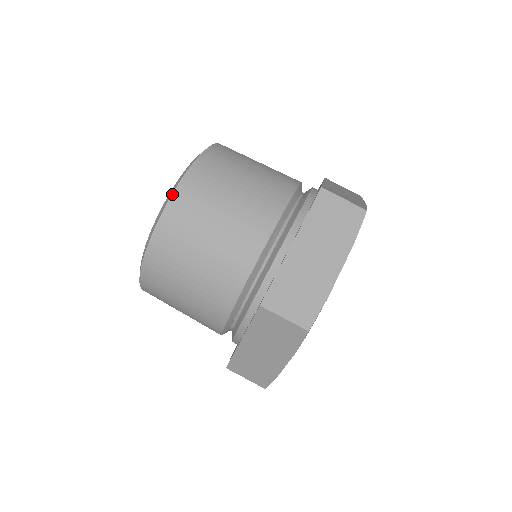
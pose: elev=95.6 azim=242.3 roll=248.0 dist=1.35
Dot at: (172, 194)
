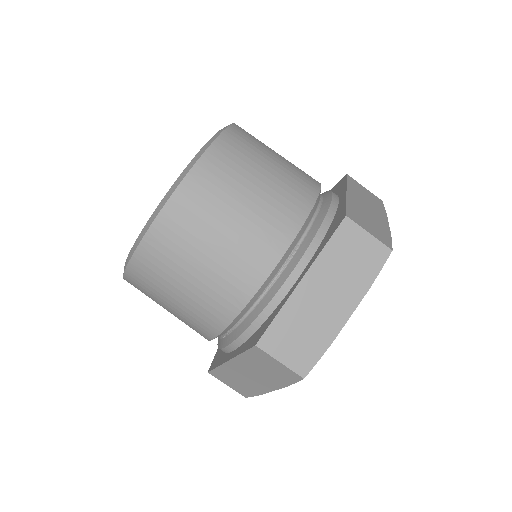
Dot at: (170, 197)
